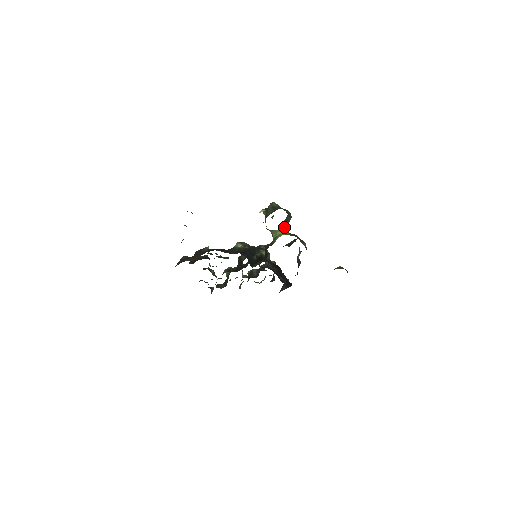
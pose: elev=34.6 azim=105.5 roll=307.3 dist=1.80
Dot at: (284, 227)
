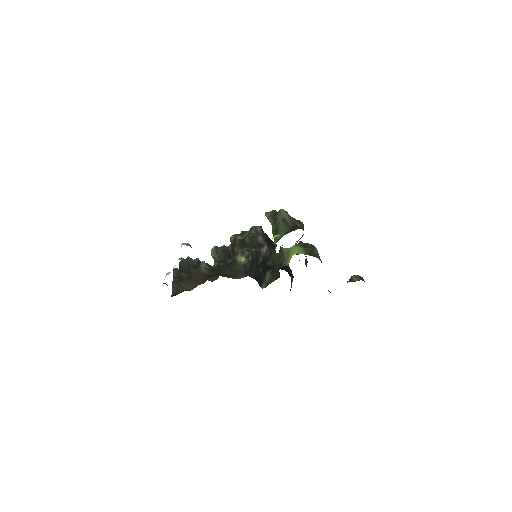
Dot at: (297, 242)
